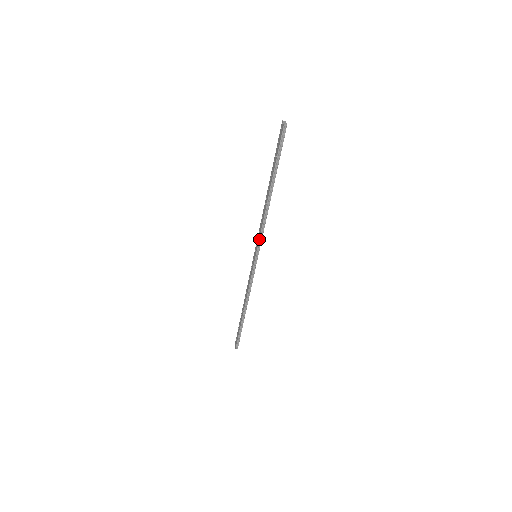
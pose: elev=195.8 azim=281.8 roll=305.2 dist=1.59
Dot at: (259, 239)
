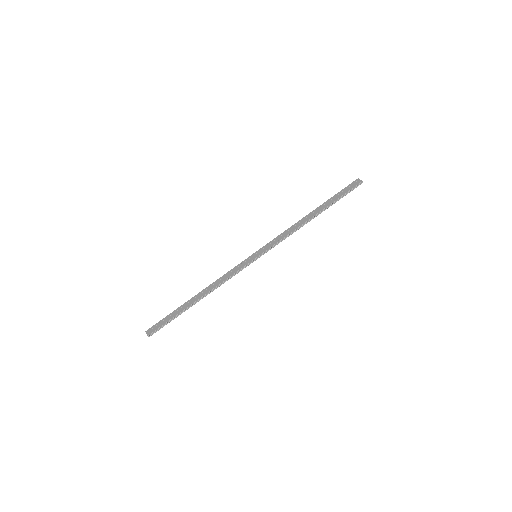
Dot at: (275, 244)
